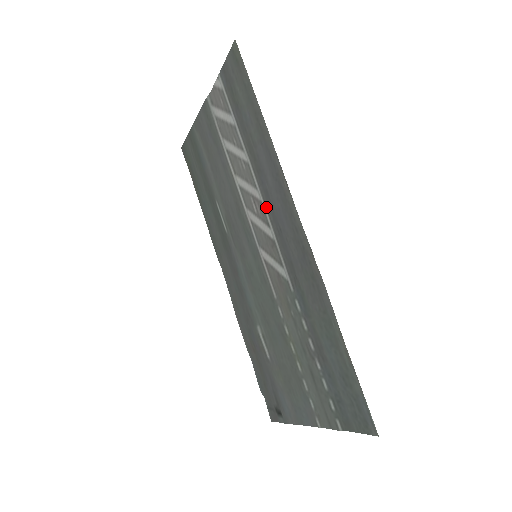
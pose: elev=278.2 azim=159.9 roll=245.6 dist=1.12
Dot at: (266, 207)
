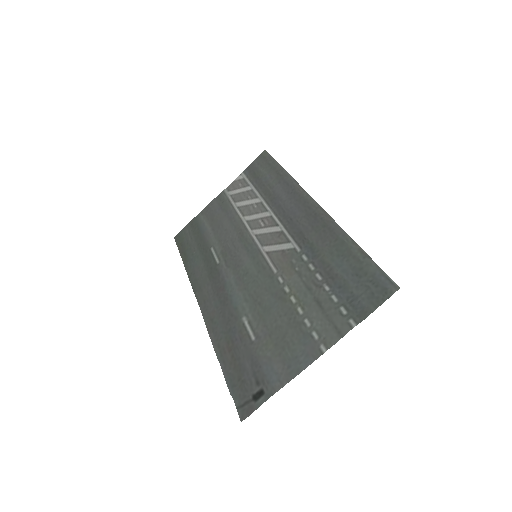
Dot at: (277, 215)
